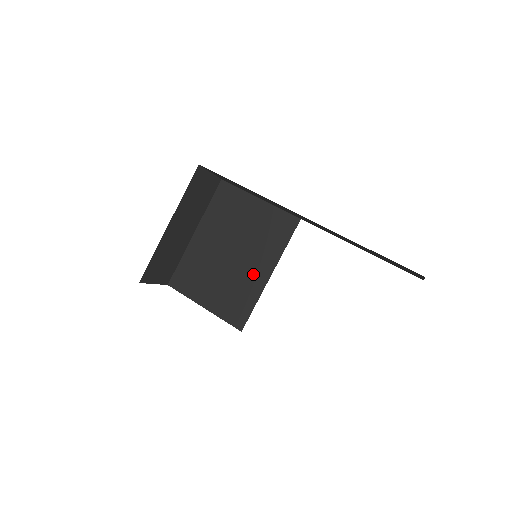
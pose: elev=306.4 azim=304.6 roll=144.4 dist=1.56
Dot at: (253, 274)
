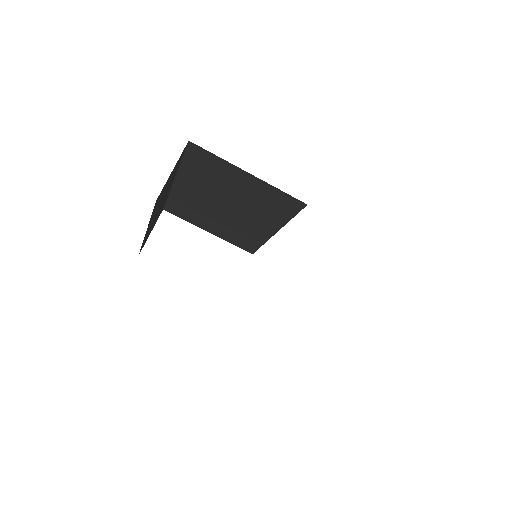
Dot at: (256, 227)
